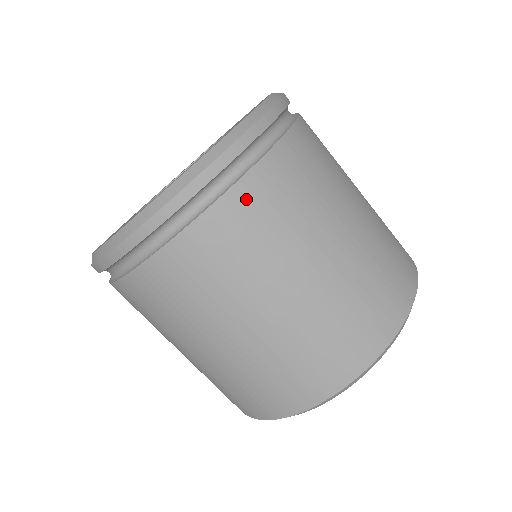
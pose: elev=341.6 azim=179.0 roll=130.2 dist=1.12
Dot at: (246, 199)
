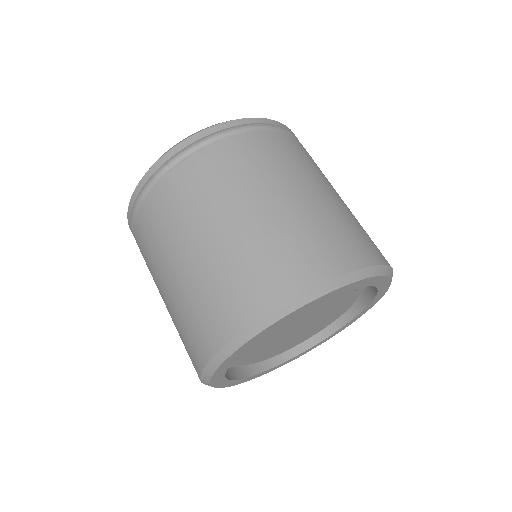
Dot at: (147, 214)
